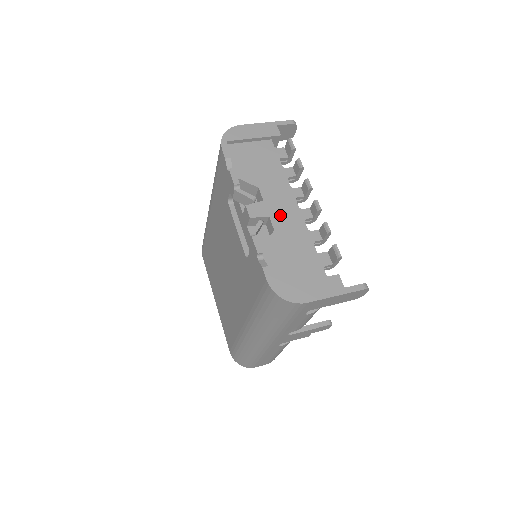
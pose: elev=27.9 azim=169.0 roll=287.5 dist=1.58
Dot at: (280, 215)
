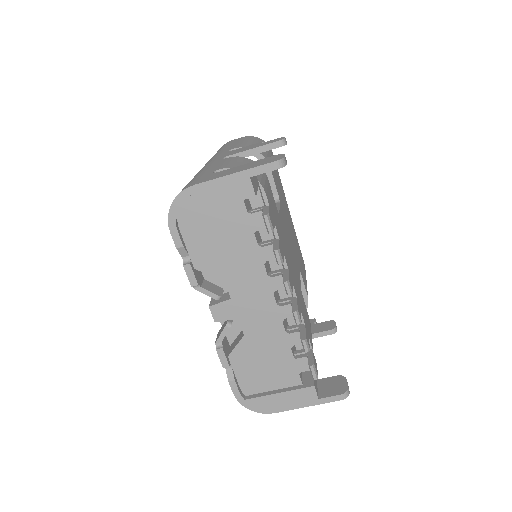
Dot at: (252, 316)
